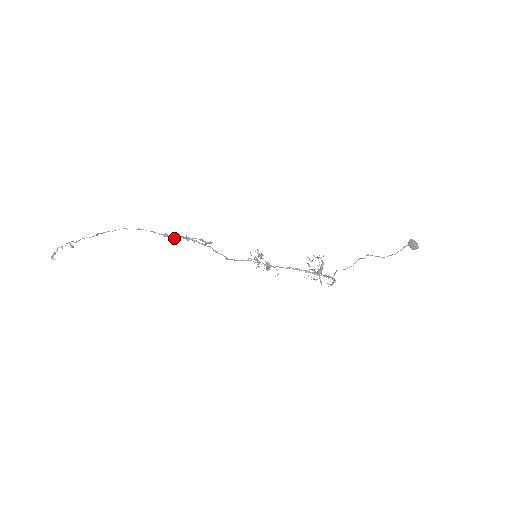
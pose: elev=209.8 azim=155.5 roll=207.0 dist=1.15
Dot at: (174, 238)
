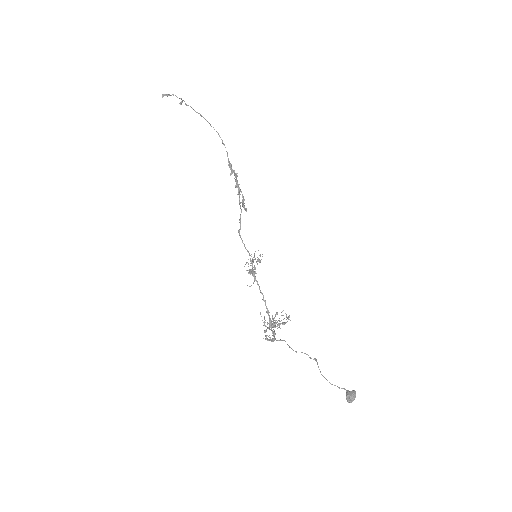
Dot at: (231, 173)
